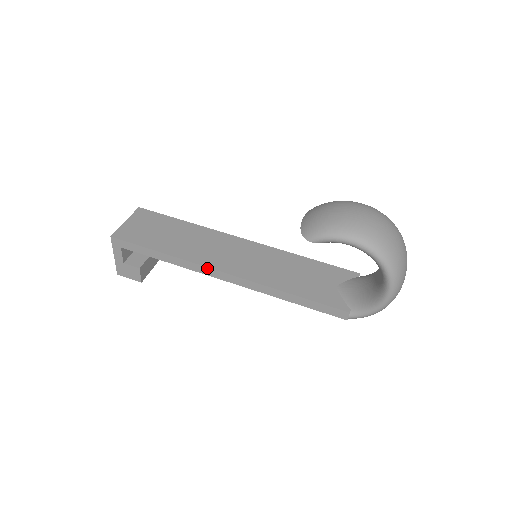
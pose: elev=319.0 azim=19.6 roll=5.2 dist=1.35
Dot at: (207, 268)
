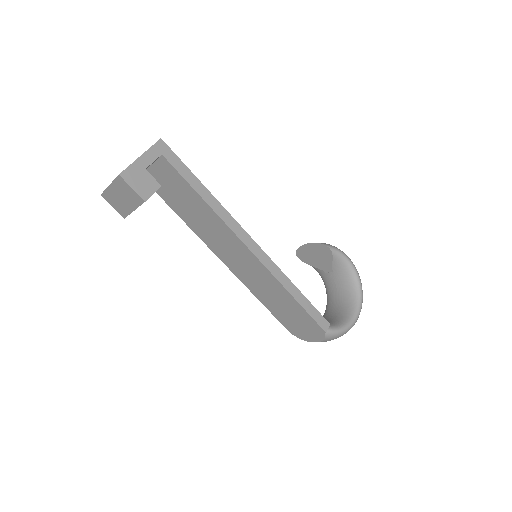
Dot at: (240, 227)
